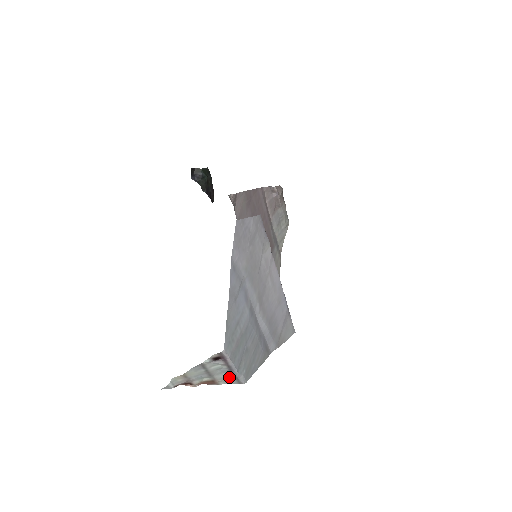
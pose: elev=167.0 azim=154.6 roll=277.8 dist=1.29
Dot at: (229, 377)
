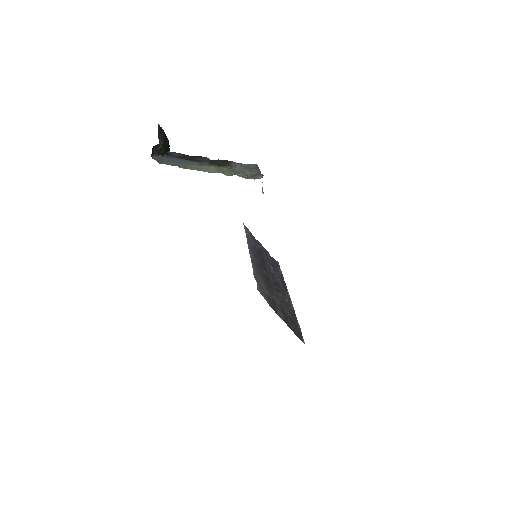
Dot at: occluded
